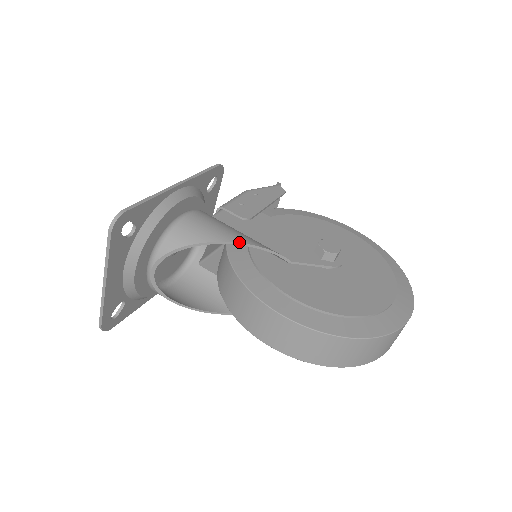
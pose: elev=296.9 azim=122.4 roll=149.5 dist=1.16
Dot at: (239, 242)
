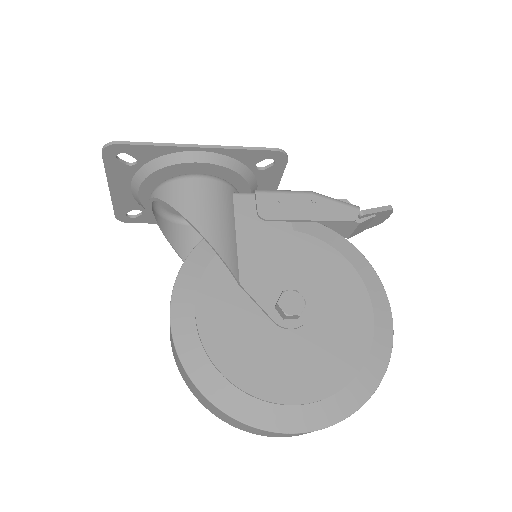
Dot at: (200, 231)
